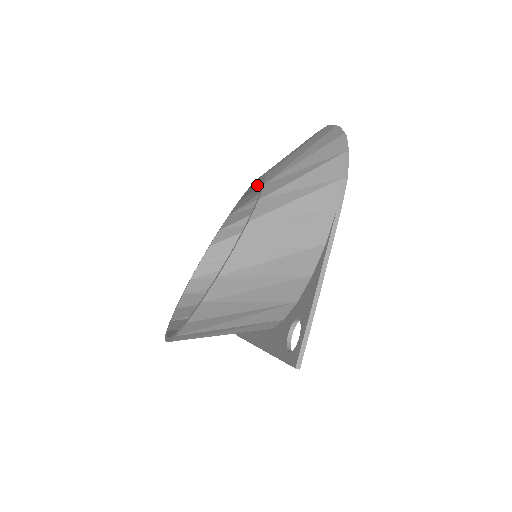
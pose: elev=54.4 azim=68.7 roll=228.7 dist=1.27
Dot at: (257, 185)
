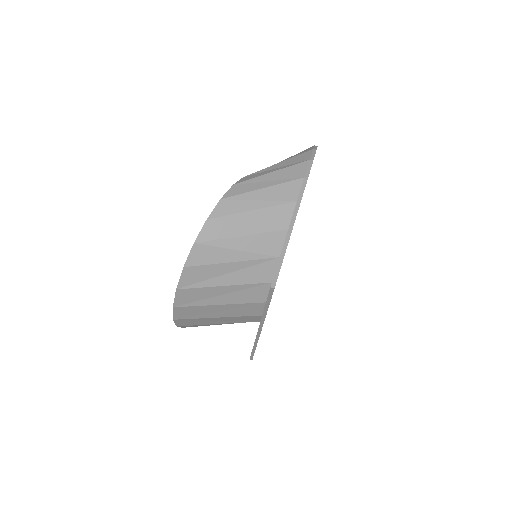
Dot at: occluded
